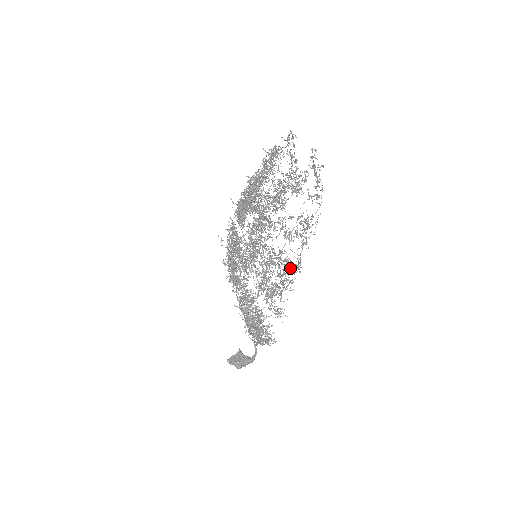
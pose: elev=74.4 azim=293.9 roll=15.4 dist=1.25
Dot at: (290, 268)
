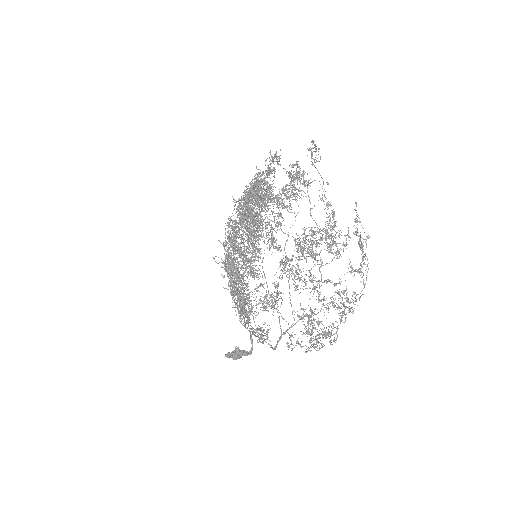
Dot at: (322, 332)
